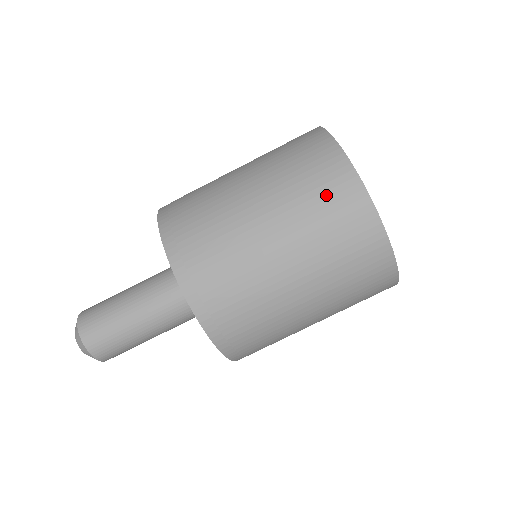
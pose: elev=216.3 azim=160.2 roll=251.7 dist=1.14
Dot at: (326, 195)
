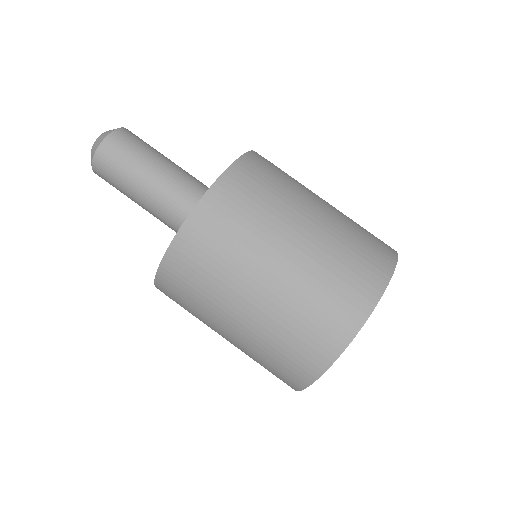
Dot at: (291, 357)
